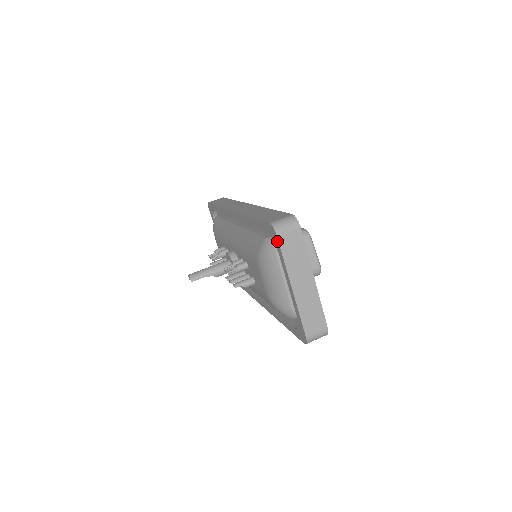
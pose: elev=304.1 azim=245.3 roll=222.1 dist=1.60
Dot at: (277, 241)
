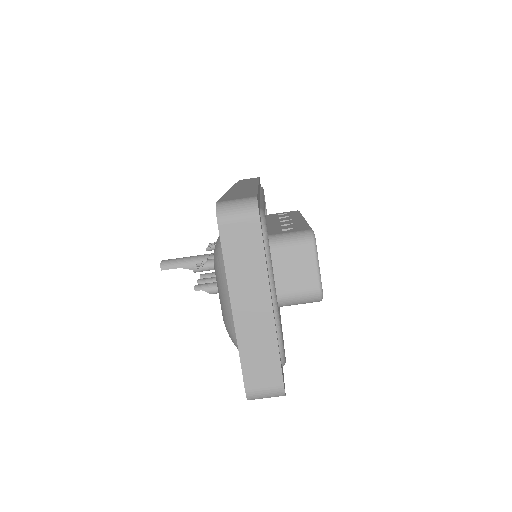
Dot at: (219, 232)
